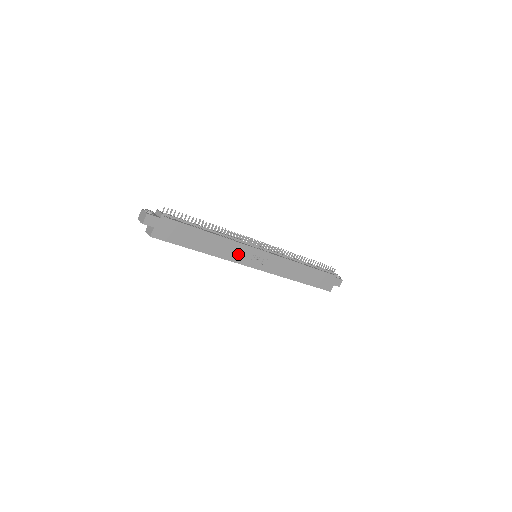
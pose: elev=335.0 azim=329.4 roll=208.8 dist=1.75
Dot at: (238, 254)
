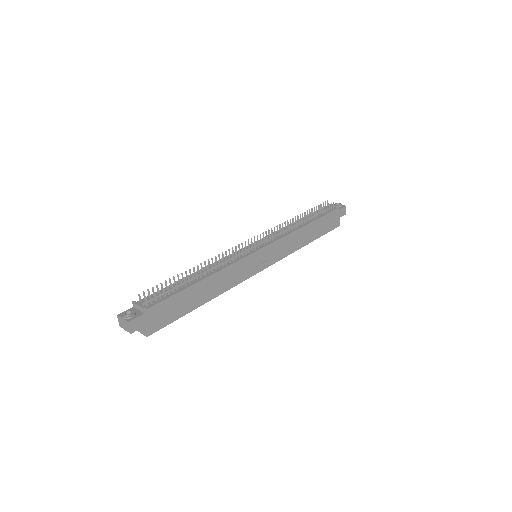
Dot at: (240, 273)
